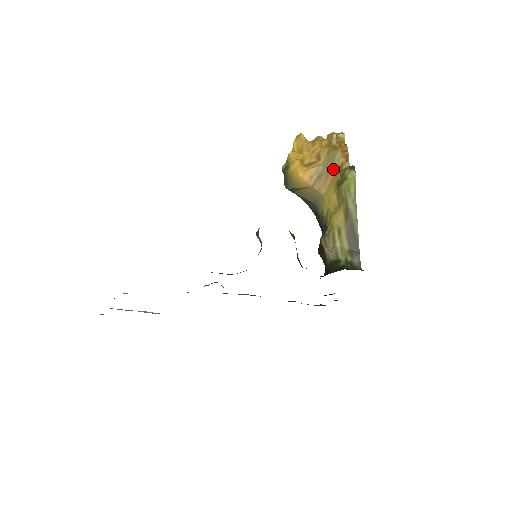
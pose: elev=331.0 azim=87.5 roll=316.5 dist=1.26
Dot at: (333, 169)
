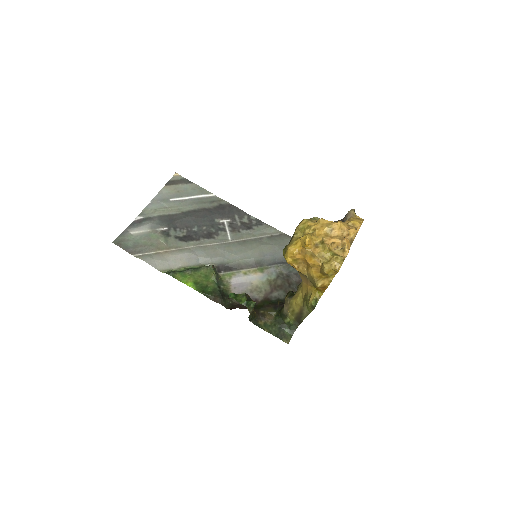
Dot at: (312, 284)
